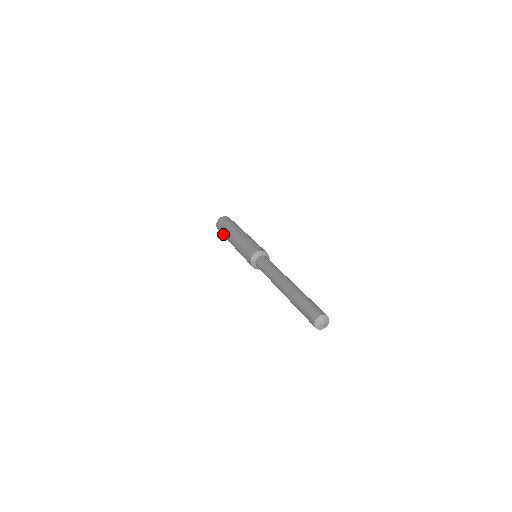
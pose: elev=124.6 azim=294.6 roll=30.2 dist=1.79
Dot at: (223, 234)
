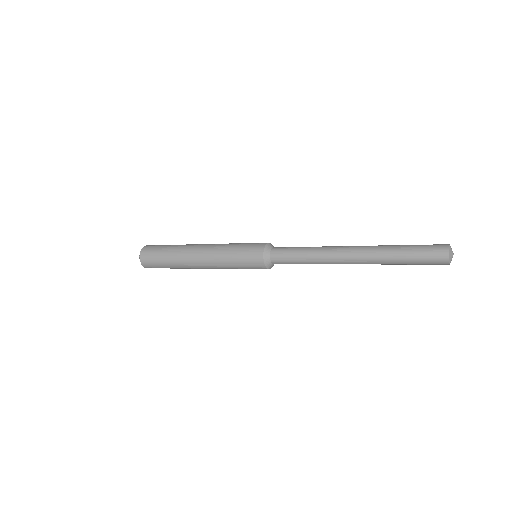
Dot at: (165, 257)
